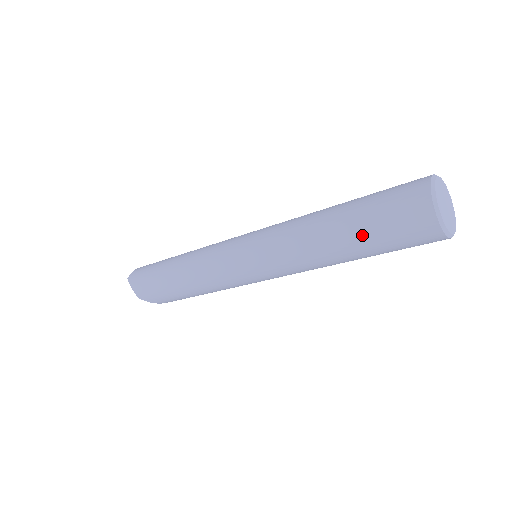
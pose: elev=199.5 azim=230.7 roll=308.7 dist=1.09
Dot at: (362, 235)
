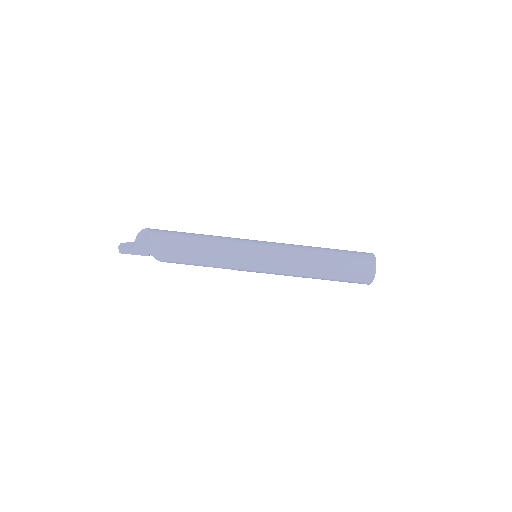
Dot at: (337, 251)
